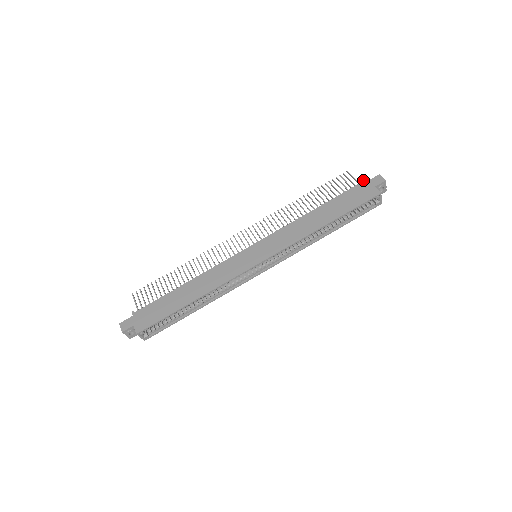
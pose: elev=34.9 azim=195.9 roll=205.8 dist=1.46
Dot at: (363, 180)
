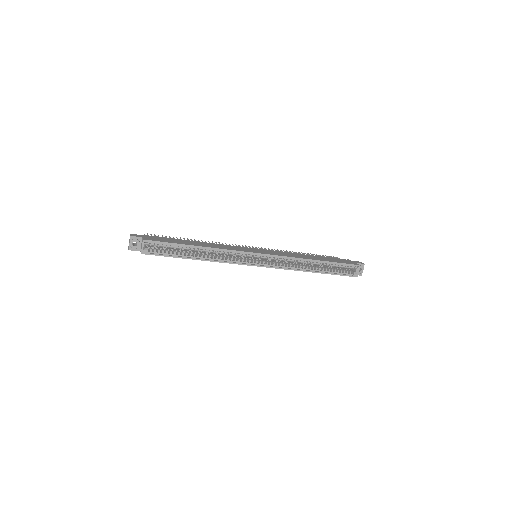
Dot at: (348, 259)
